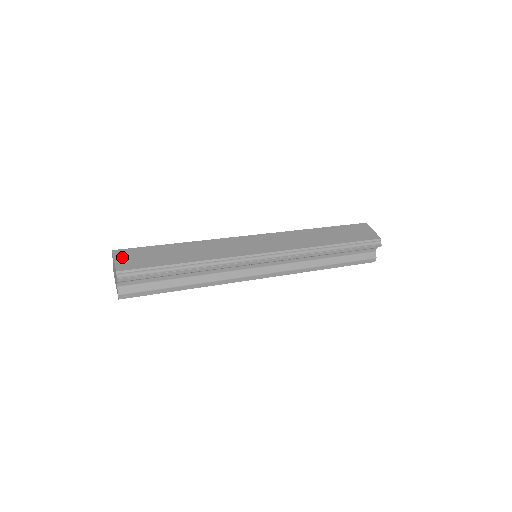
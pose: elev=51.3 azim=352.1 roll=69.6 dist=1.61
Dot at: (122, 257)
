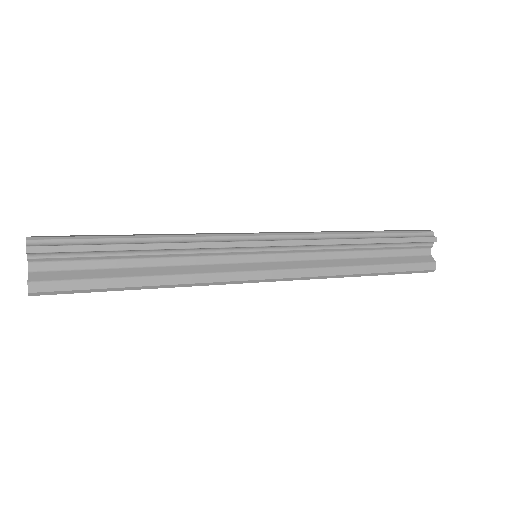
Dot at: (44, 236)
